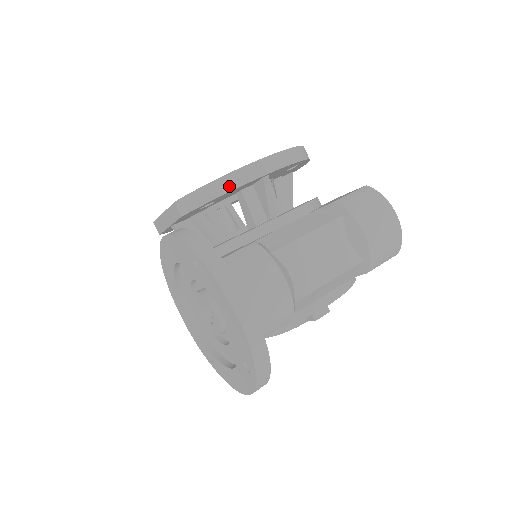
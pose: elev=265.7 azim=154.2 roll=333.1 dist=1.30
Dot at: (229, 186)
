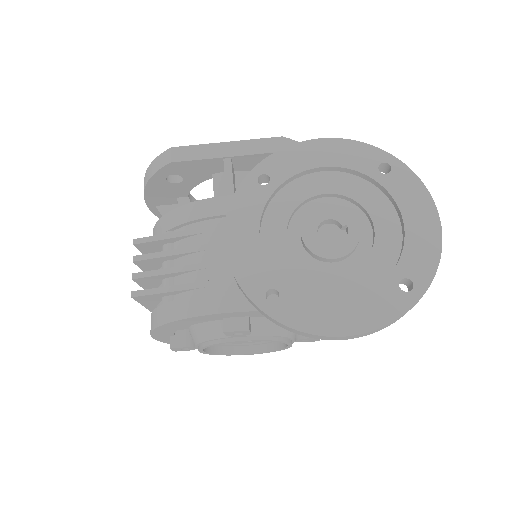
Dot at: occluded
